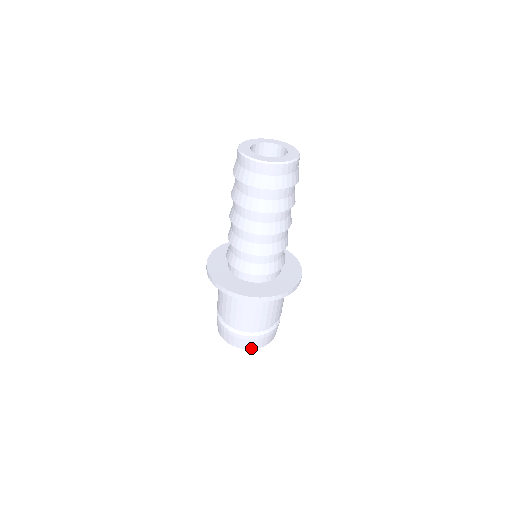
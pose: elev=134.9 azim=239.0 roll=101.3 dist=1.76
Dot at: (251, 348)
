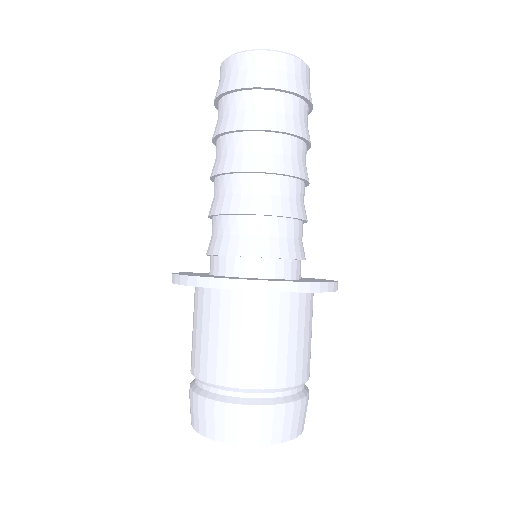
Dot at: (297, 434)
